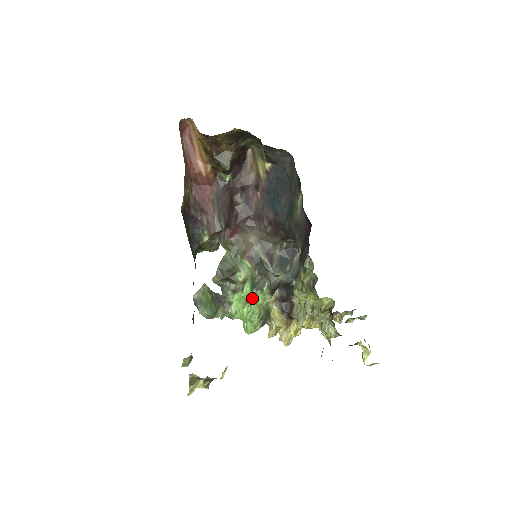
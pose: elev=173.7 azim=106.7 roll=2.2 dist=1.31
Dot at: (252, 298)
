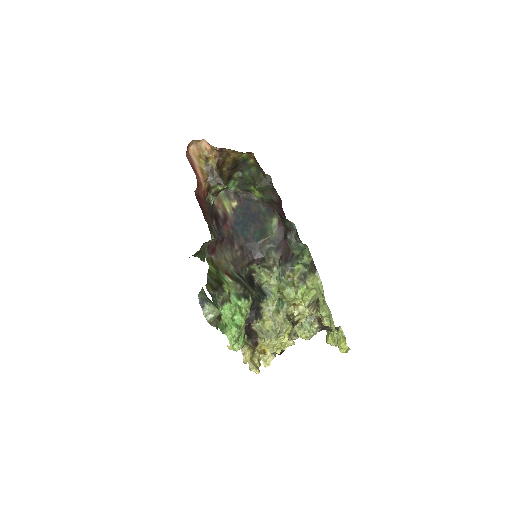
Dot at: (240, 309)
